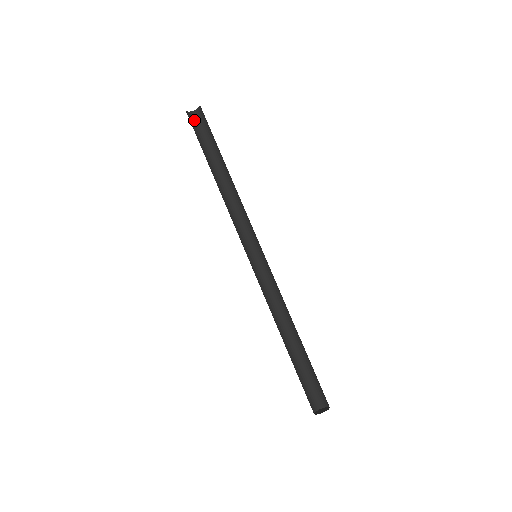
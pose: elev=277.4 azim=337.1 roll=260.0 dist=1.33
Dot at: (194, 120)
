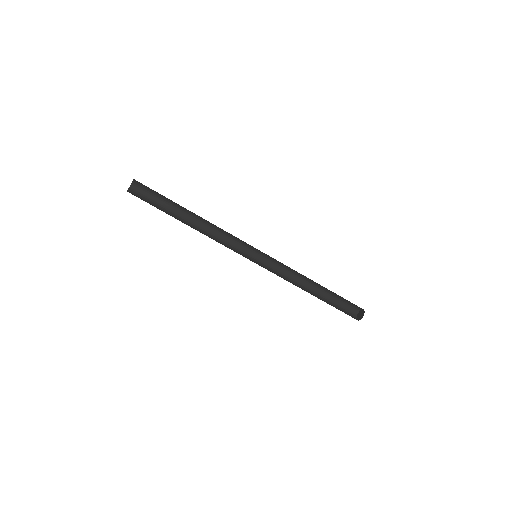
Dot at: (139, 189)
